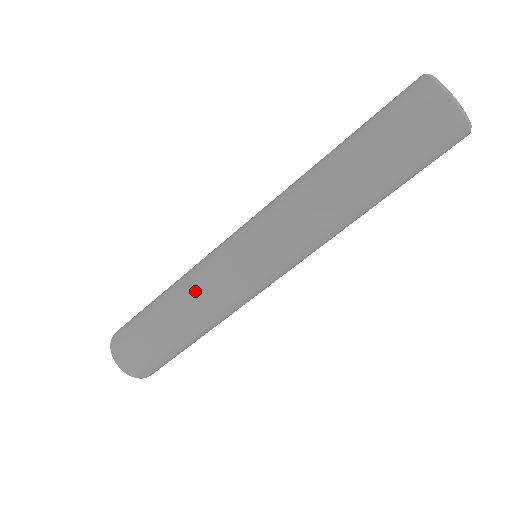
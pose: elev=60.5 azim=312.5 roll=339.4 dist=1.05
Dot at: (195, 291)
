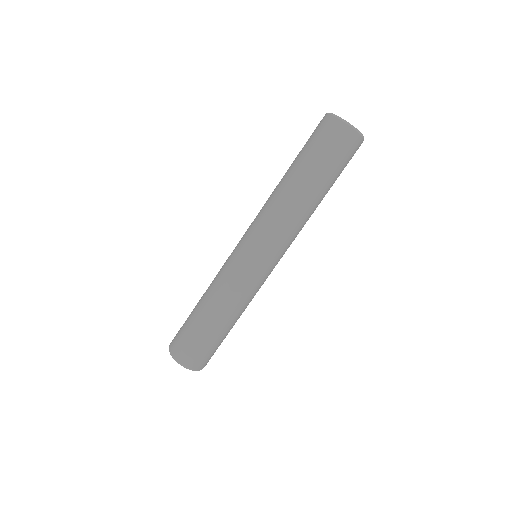
Dot at: (223, 291)
